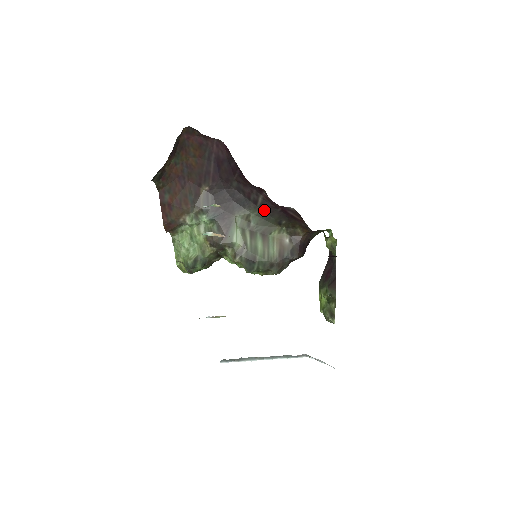
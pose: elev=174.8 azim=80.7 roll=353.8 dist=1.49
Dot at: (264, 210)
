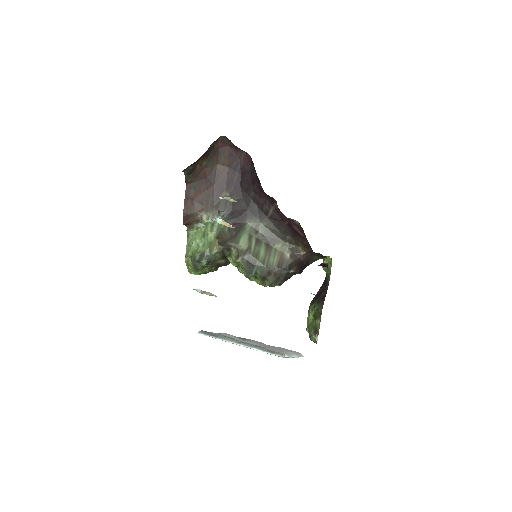
Dot at: (273, 222)
